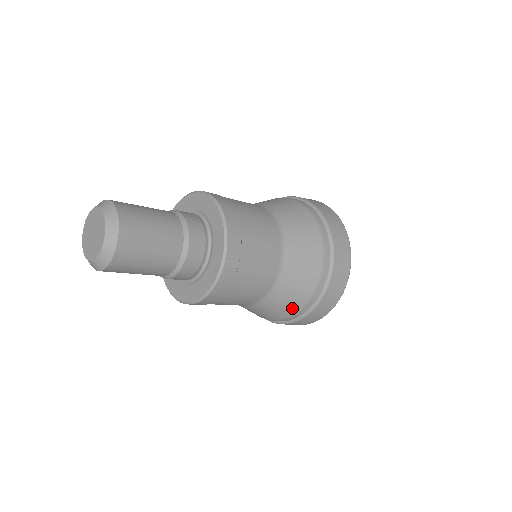
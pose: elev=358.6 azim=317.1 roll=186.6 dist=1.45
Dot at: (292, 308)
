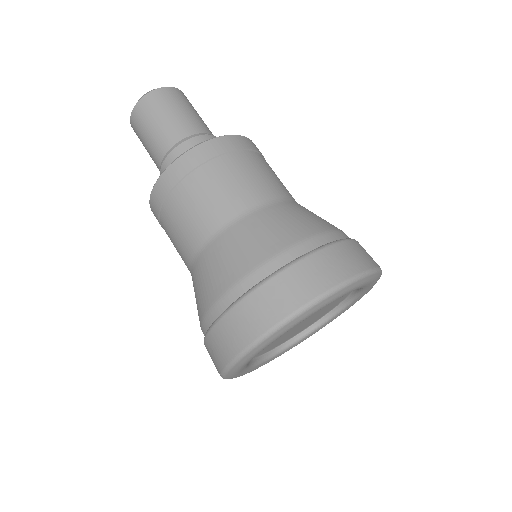
Dot at: (201, 307)
